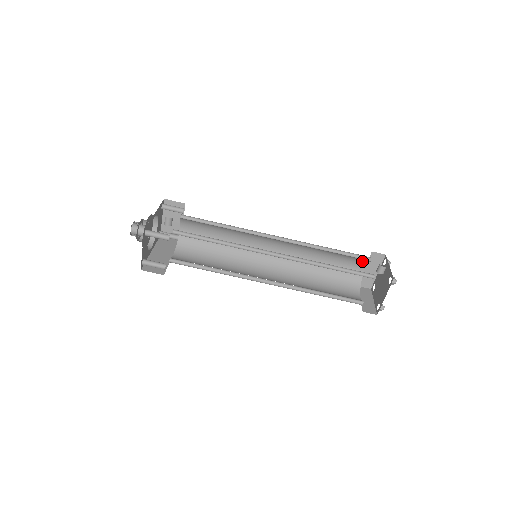
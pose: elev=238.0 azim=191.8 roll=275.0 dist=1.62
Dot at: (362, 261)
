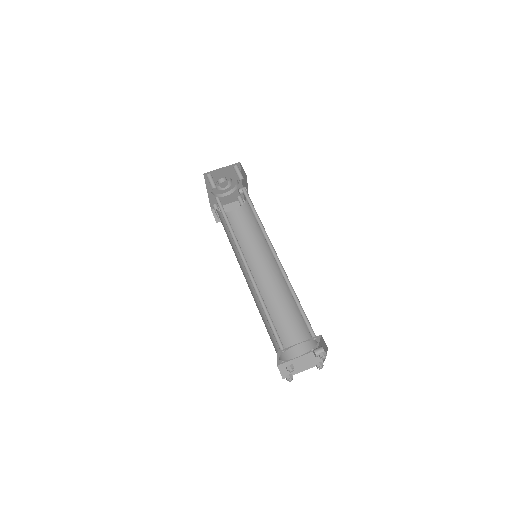
Dot at: (305, 345)
